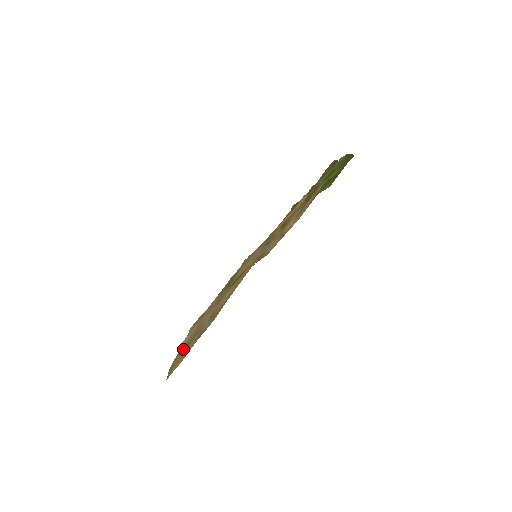
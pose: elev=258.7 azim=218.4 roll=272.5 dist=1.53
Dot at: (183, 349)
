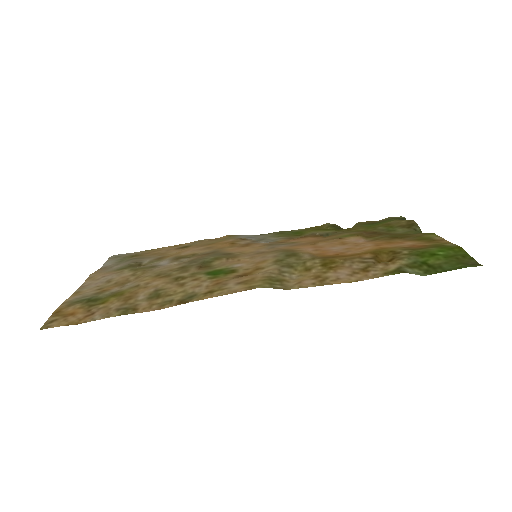
Dot at: (90, 298)
